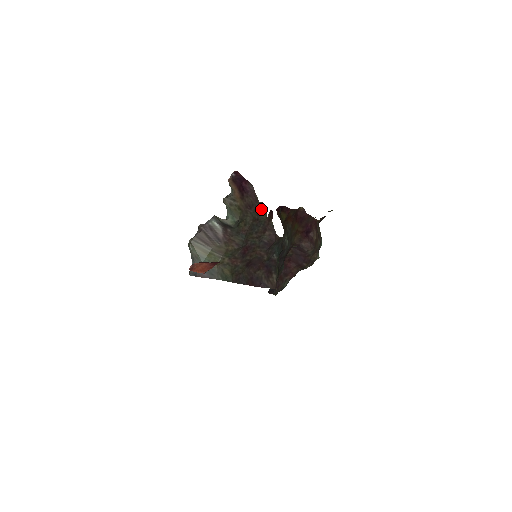
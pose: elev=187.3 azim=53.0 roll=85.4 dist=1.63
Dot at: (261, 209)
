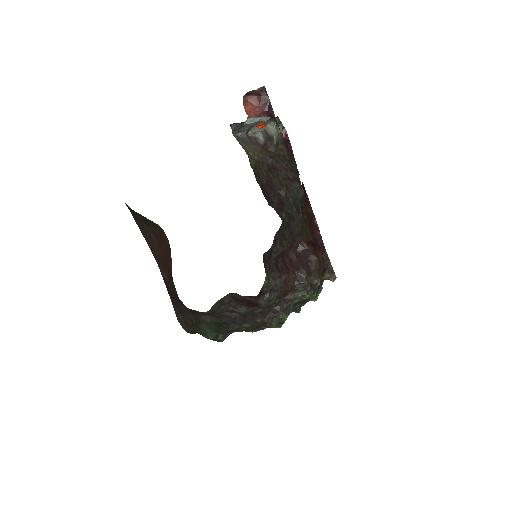
Dot at: (294, 162)
